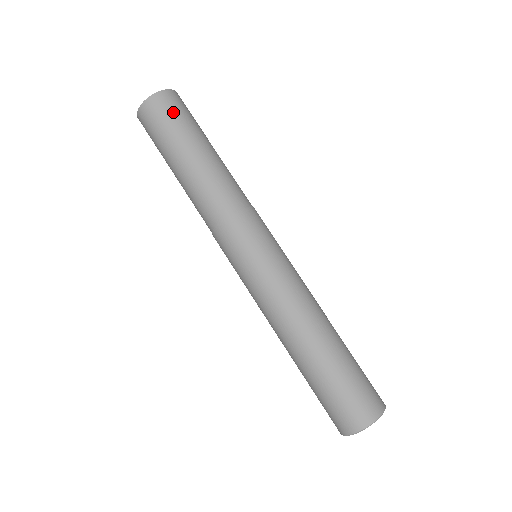
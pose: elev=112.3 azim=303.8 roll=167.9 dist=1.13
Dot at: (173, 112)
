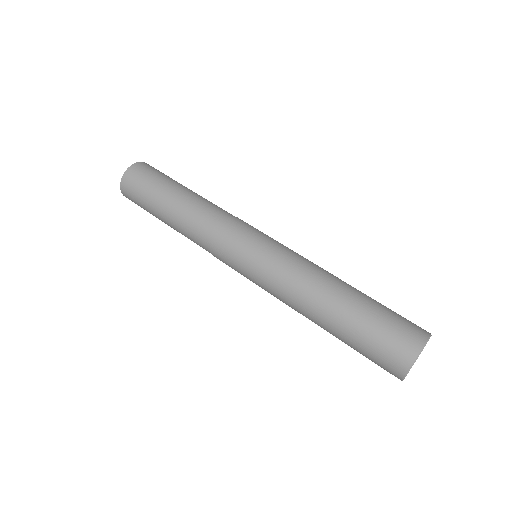
Dot at: (135, 192)
